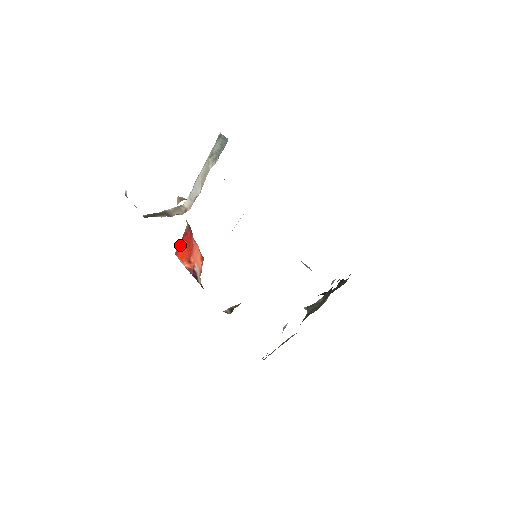
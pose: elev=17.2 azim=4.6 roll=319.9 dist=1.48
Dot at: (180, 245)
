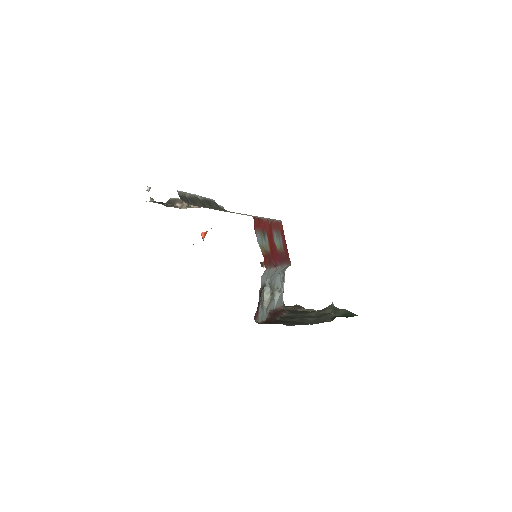
Dot at: occluded
